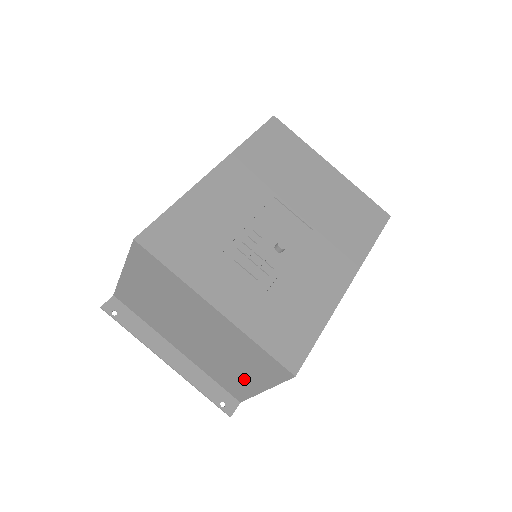
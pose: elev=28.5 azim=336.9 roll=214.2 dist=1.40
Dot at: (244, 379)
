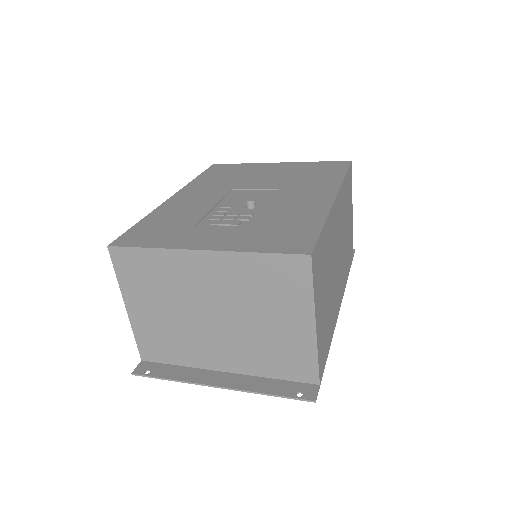
Dot at: (291, 332)
